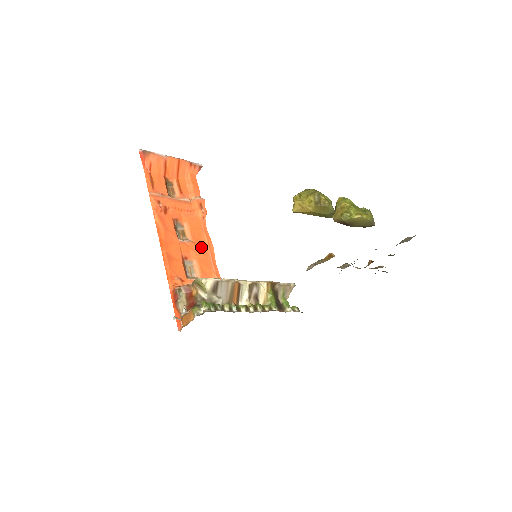
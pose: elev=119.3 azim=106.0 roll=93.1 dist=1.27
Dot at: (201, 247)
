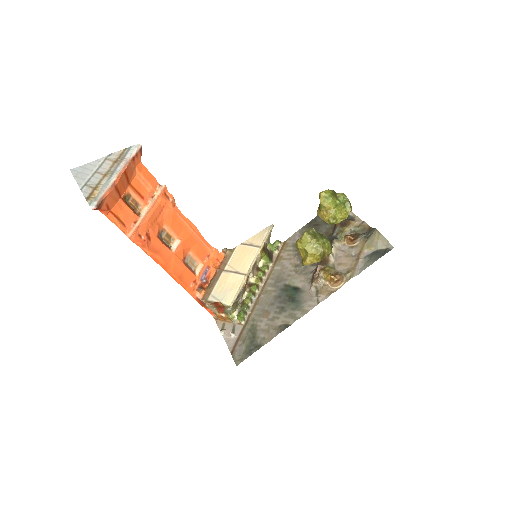
Dot at: (188, 237)
